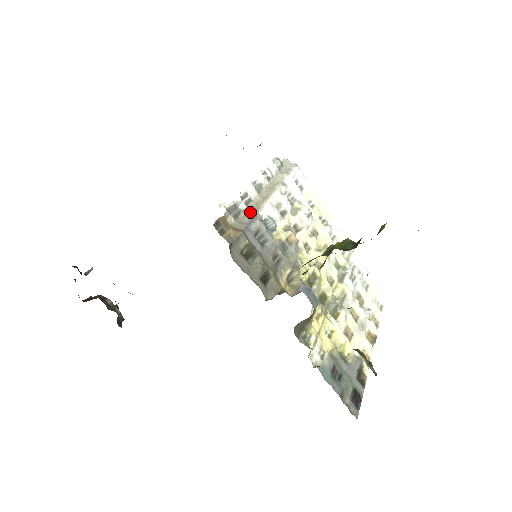
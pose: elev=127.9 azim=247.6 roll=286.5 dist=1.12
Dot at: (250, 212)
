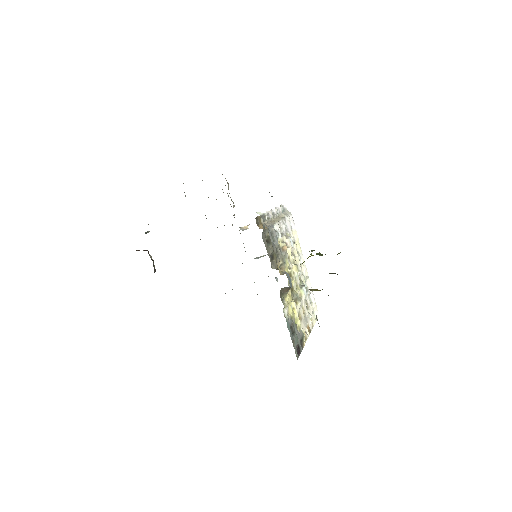
Dot at: occluded
